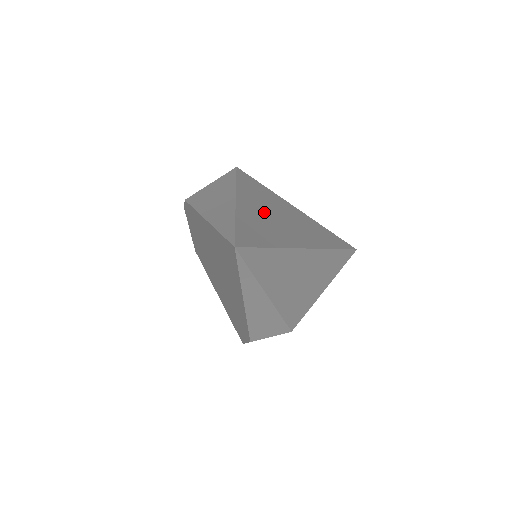
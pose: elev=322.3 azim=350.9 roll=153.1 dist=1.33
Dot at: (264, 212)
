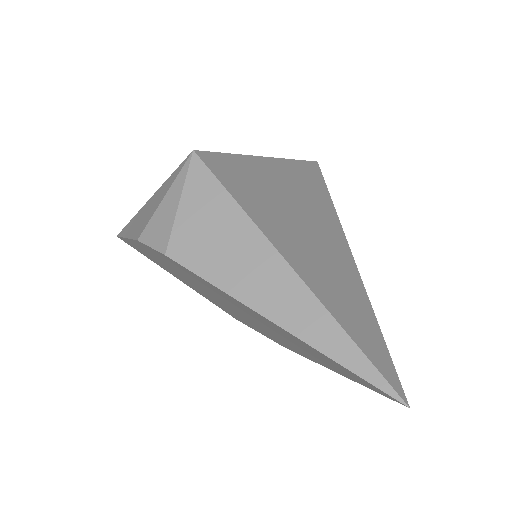
Dot at: (303, 244)
